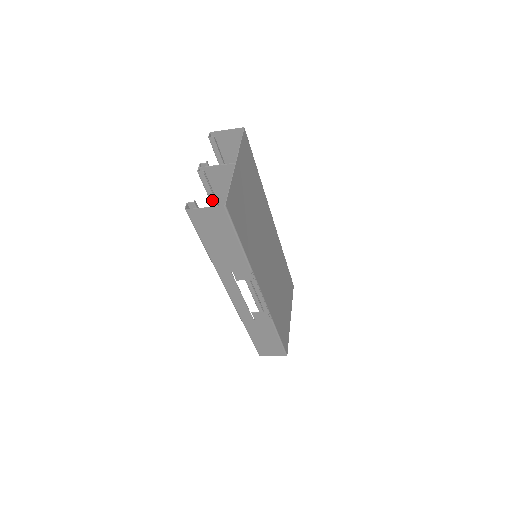
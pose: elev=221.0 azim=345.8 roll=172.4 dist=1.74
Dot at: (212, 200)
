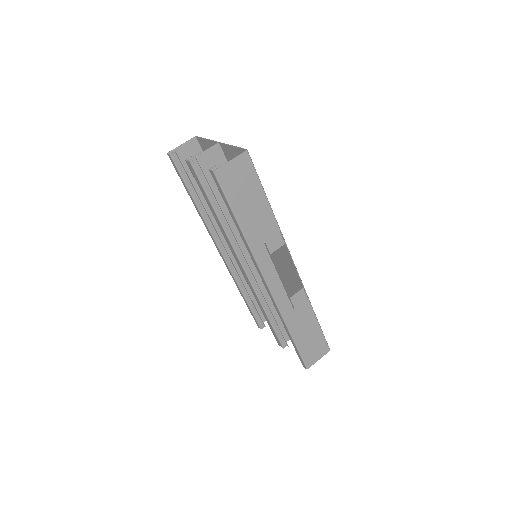
Dot at: (208, 194)
